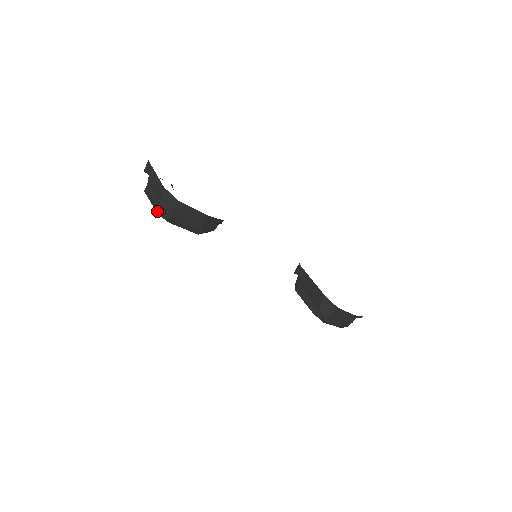
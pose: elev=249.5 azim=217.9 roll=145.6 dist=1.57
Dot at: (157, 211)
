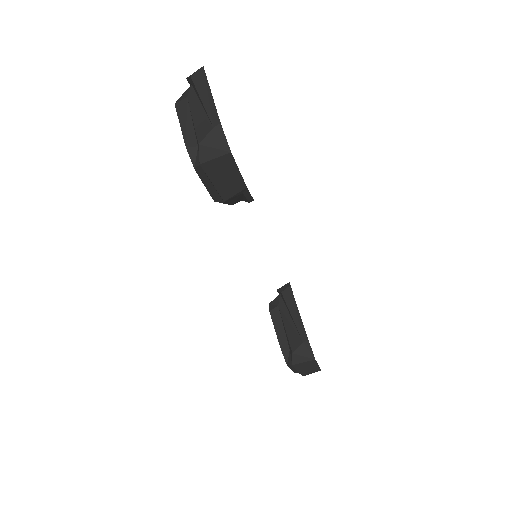
Dot at: (187, 146)
